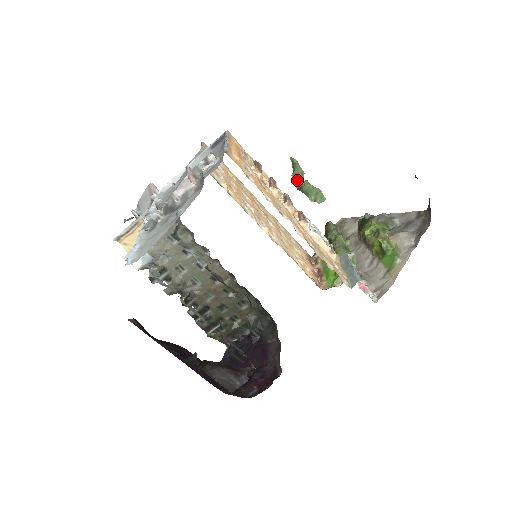
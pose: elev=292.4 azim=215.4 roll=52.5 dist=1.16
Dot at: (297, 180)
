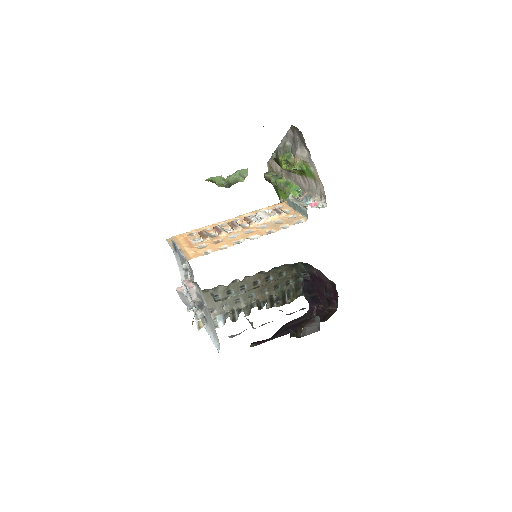
Dot at: (223, 184)
